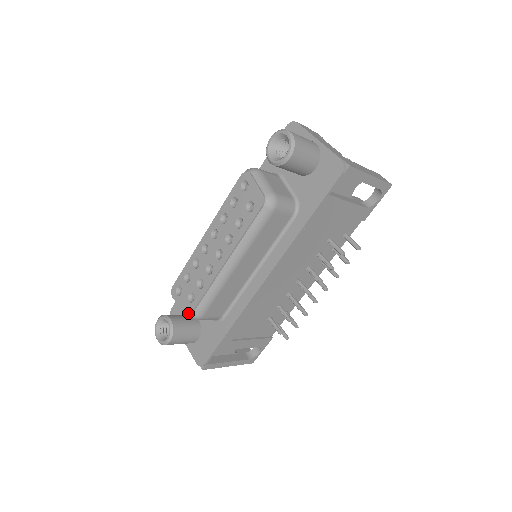
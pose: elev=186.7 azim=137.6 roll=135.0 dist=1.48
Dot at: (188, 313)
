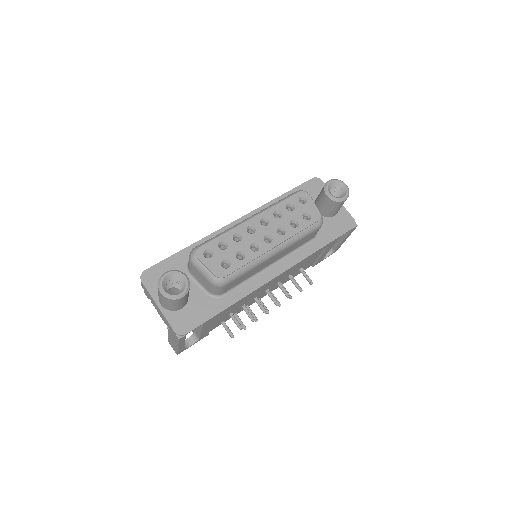
Dot at: (219, 276)
